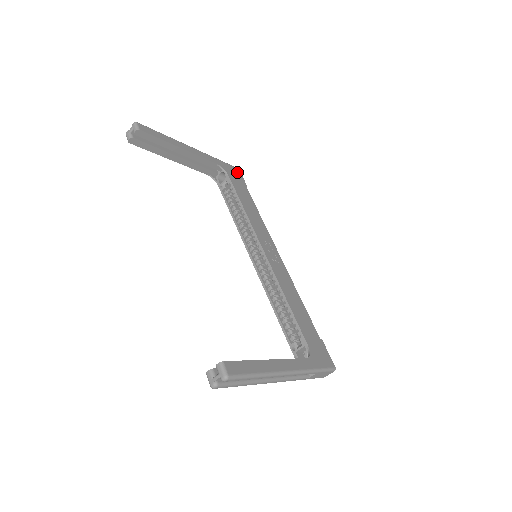
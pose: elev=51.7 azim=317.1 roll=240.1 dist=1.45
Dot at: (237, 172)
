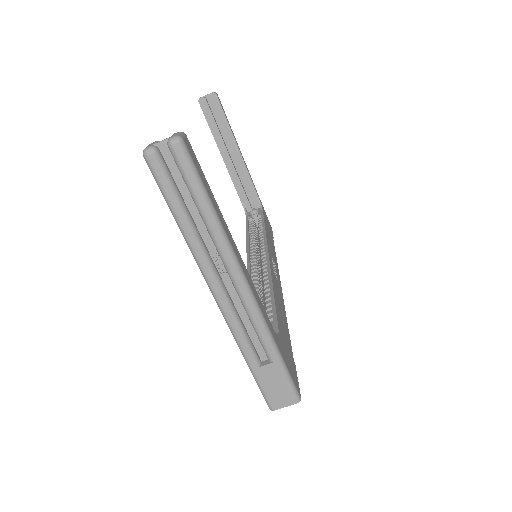
Dot at: (270, 225)
